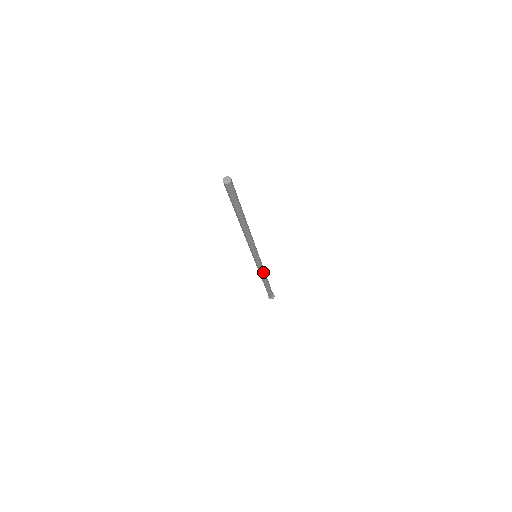
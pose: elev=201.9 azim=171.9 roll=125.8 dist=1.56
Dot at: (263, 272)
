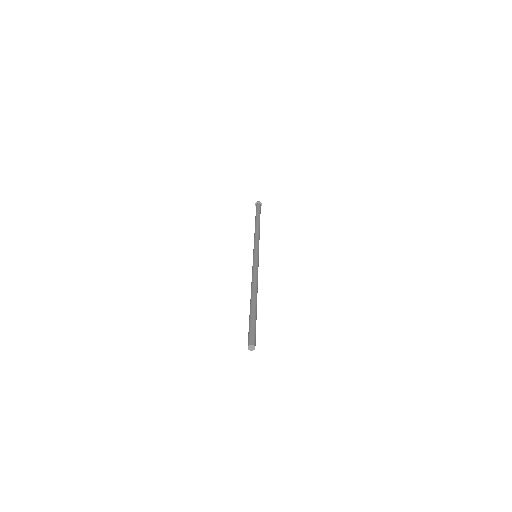
Dot at: occluded
